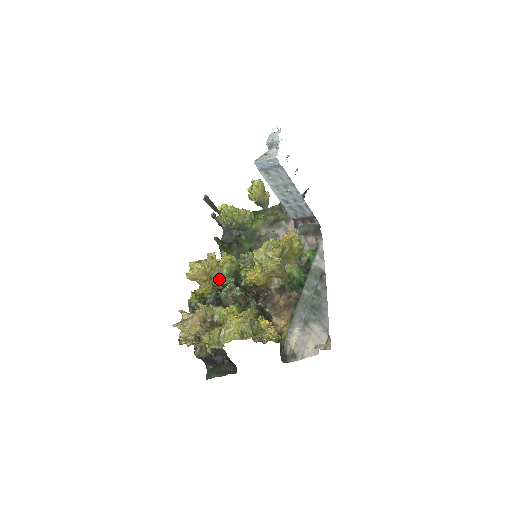
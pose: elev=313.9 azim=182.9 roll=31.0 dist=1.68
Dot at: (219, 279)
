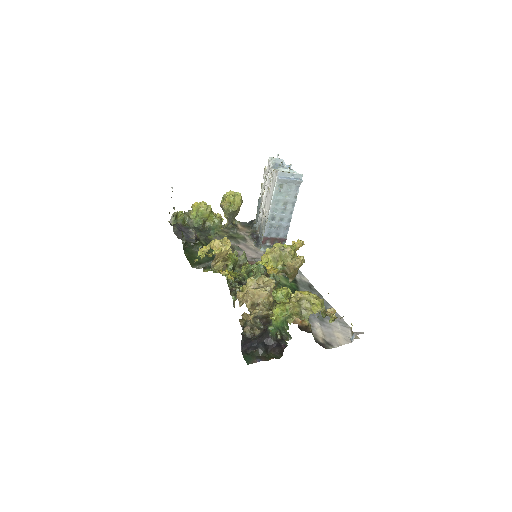
Dot at: (224, 268)
